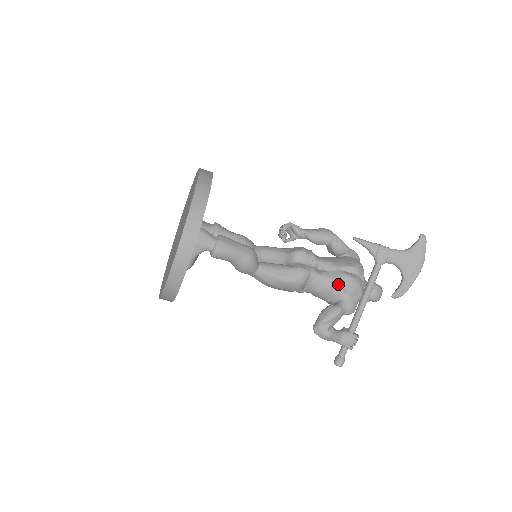
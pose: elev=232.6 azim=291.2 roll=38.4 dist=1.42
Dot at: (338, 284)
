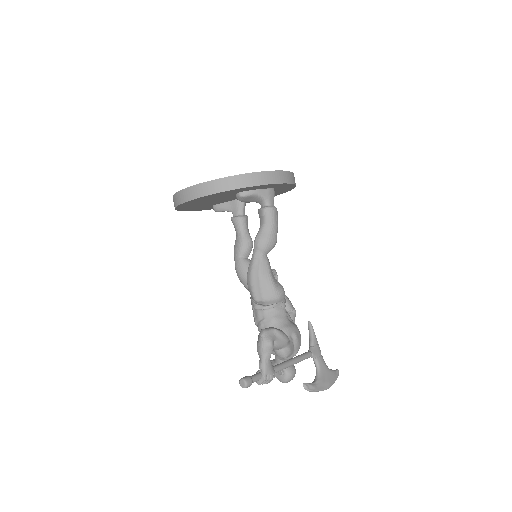
Dot at: (293, 327)
